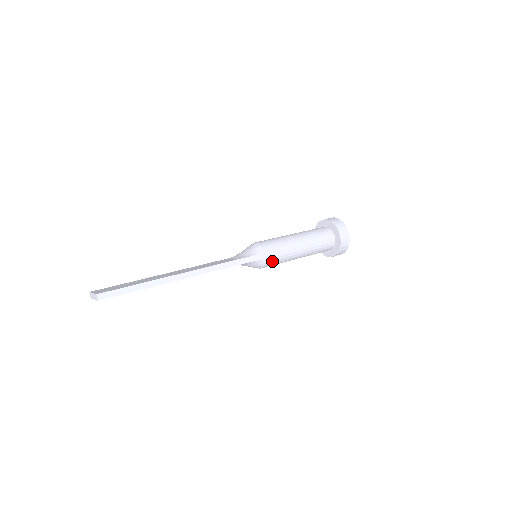
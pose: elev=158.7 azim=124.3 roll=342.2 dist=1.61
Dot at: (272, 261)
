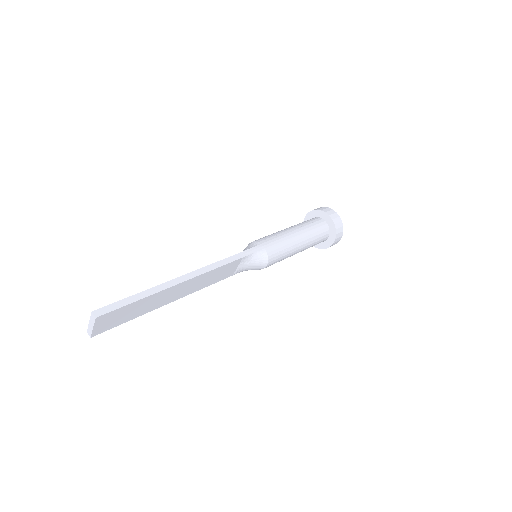
Dot at: (274, 251)
